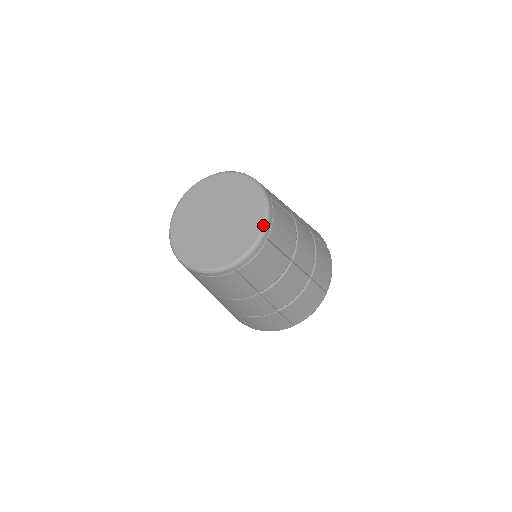
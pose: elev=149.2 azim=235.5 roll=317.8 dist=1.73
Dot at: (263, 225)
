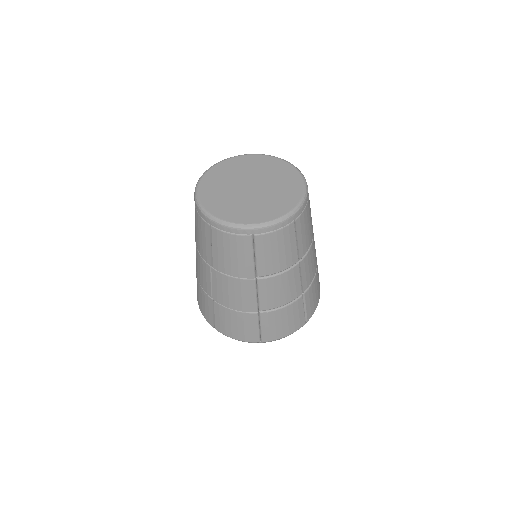
Dot at: (297, 205)
